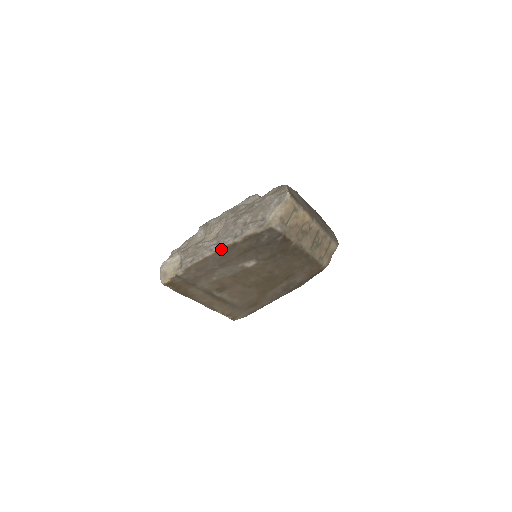
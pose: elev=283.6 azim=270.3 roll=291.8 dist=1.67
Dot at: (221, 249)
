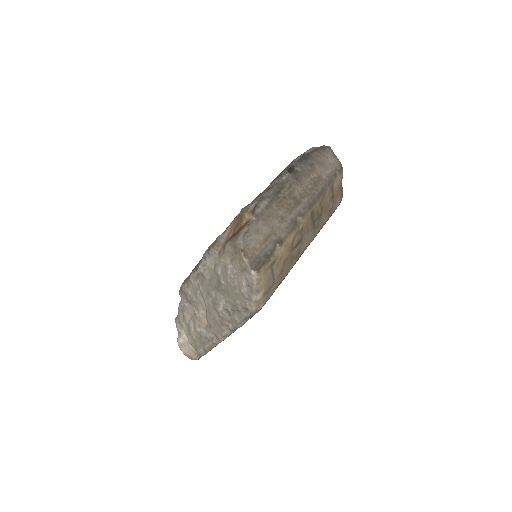
Dot at: occluded
